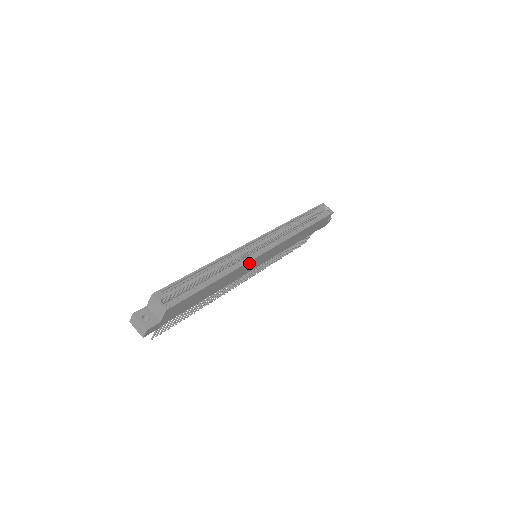
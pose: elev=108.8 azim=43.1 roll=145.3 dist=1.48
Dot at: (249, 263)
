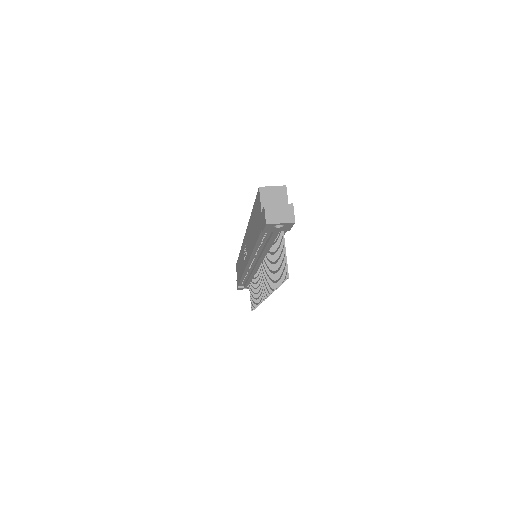
Dot at: occluded
